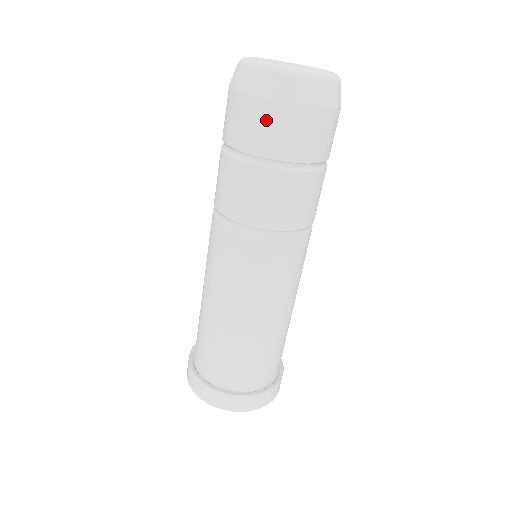
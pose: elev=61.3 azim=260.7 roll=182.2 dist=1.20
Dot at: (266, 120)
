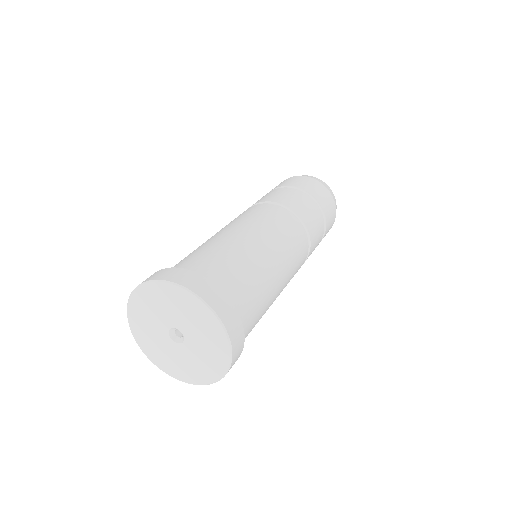
Dot at: (316, 185)
